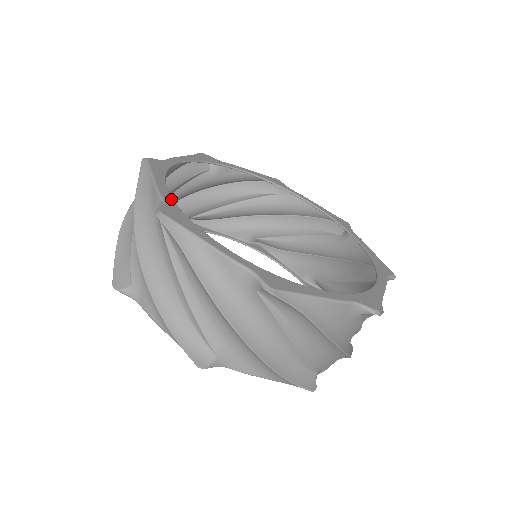
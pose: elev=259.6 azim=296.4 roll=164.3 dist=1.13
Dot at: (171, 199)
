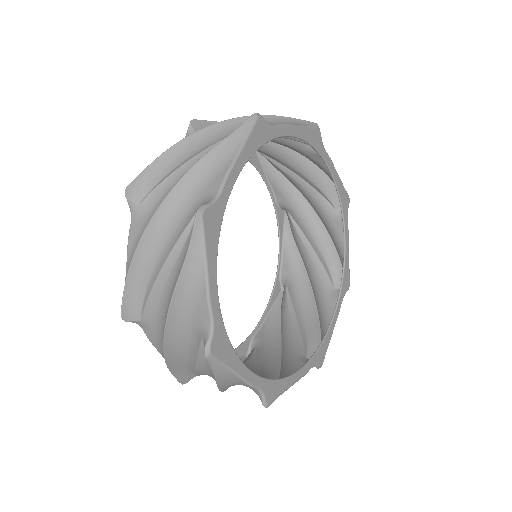
Dot at: (220, 313)
